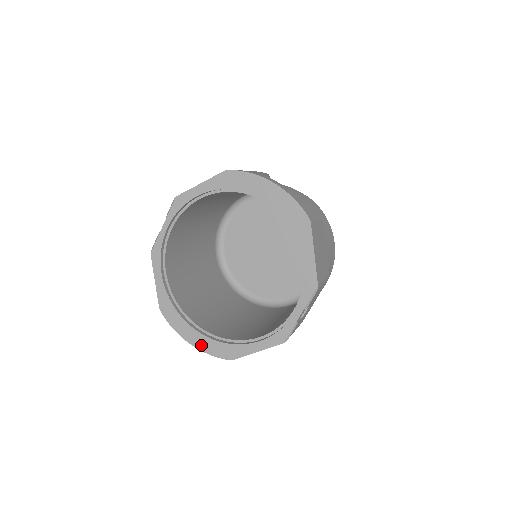
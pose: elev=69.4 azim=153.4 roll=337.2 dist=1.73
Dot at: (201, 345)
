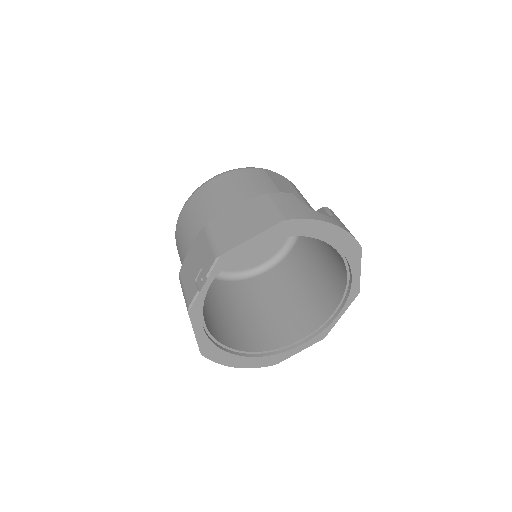
Dot at: (247, 365)
